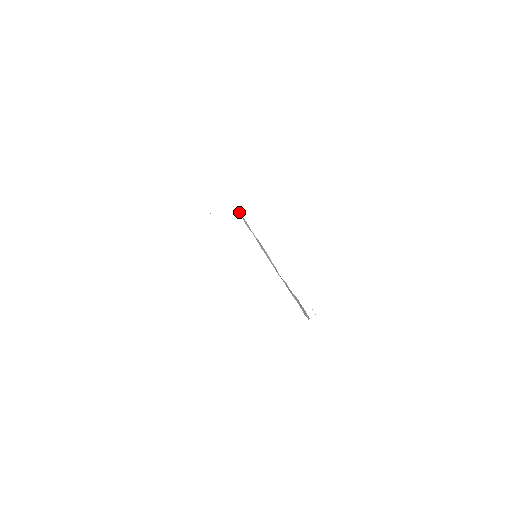
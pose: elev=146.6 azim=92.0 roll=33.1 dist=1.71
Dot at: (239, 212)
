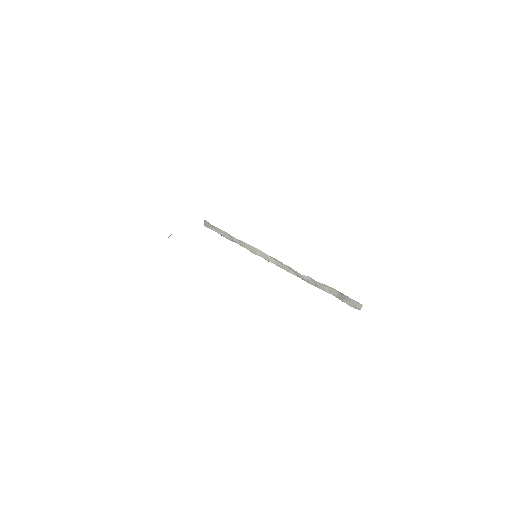
Dot at: (206, 224)
